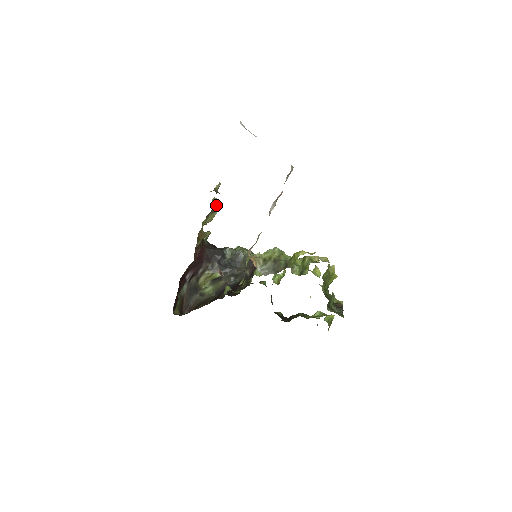
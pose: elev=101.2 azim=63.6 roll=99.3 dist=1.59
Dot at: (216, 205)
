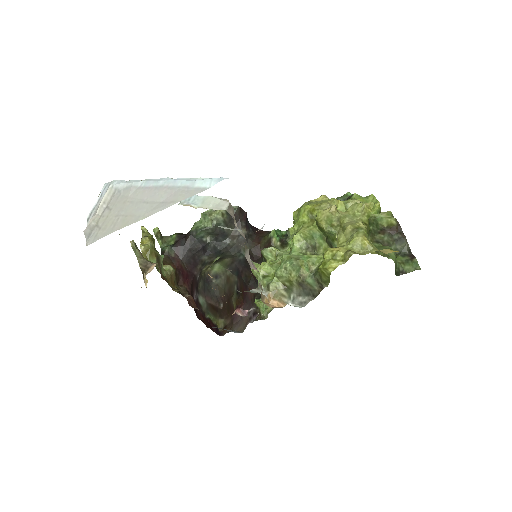
Dot at: (153, 254)
